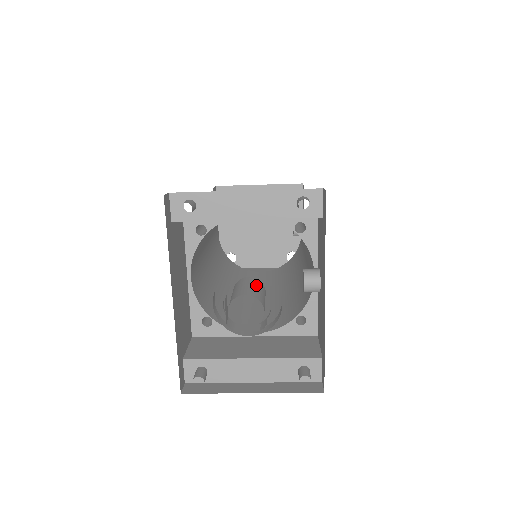
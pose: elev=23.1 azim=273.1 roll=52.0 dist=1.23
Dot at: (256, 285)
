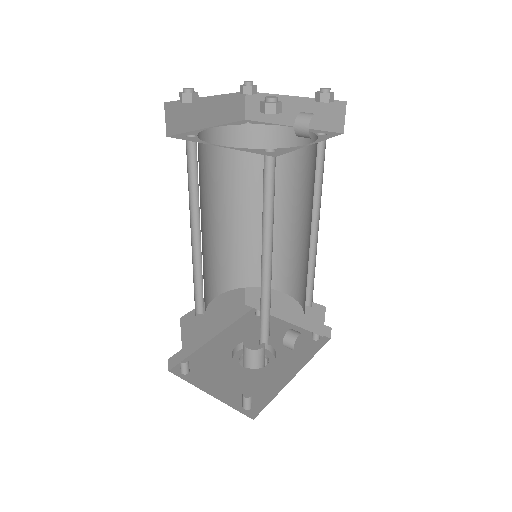
Dot at: (253, 361)
